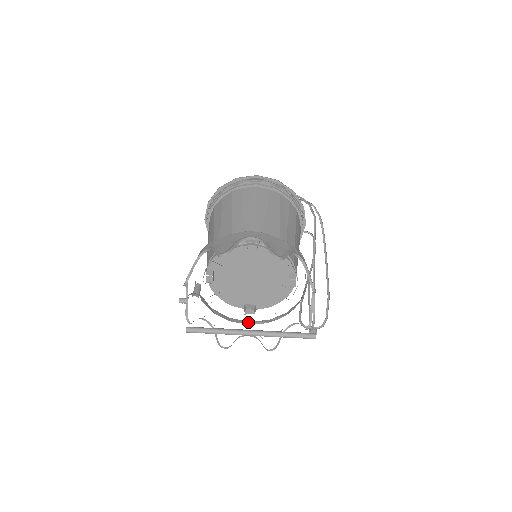
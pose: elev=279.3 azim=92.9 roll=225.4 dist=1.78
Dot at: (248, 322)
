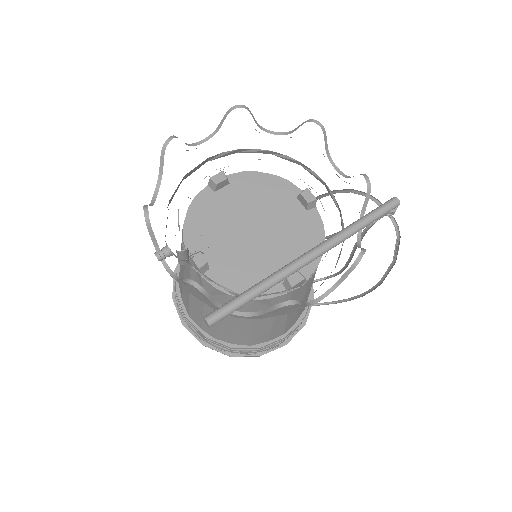
Dot at: occluded
